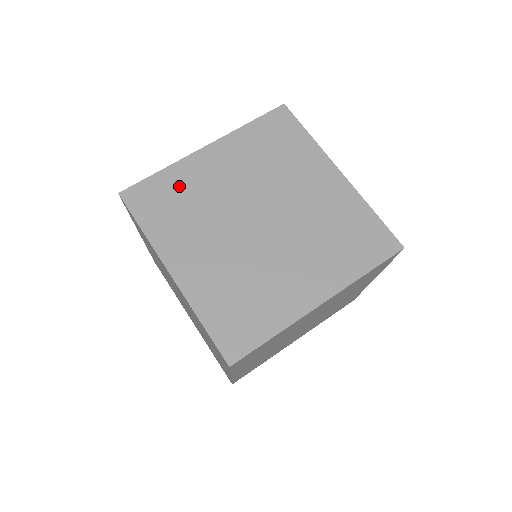
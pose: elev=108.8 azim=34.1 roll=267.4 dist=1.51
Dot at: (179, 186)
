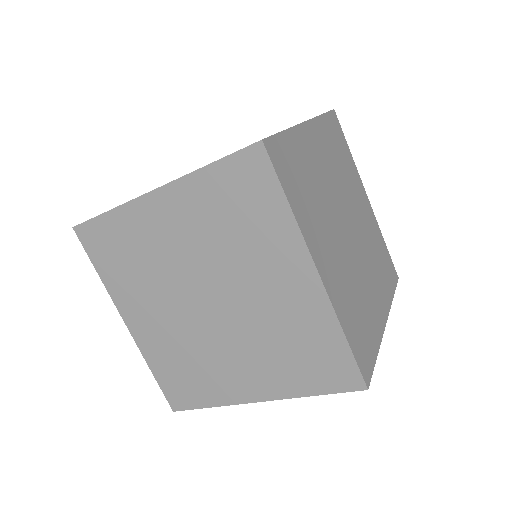
Dot at: occluded
